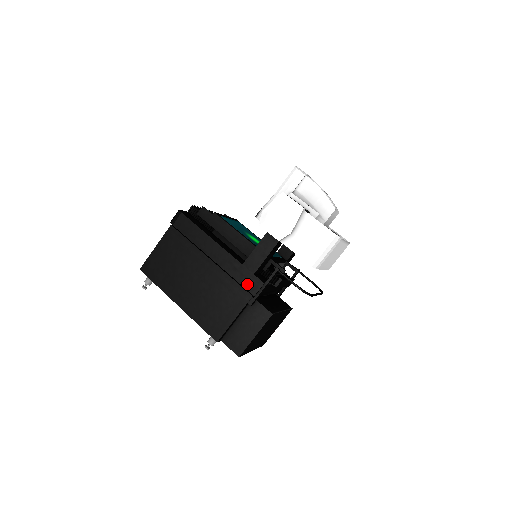
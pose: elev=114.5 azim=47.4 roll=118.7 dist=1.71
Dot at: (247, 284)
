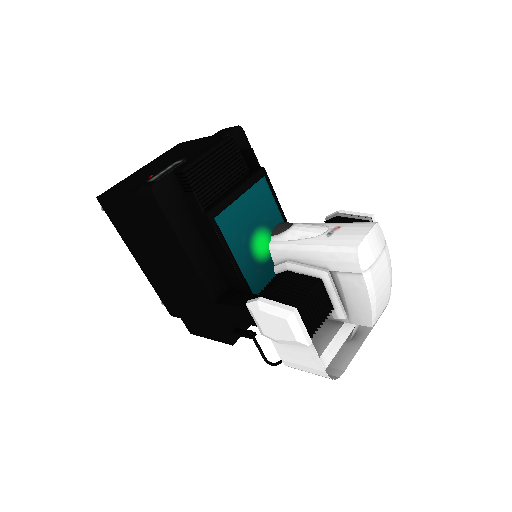
Dot at: (213, 318)
